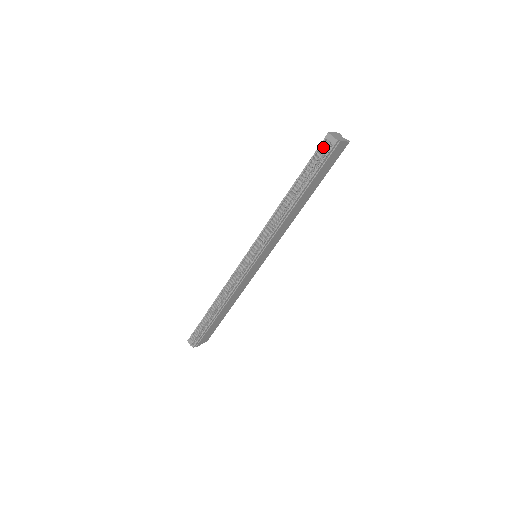
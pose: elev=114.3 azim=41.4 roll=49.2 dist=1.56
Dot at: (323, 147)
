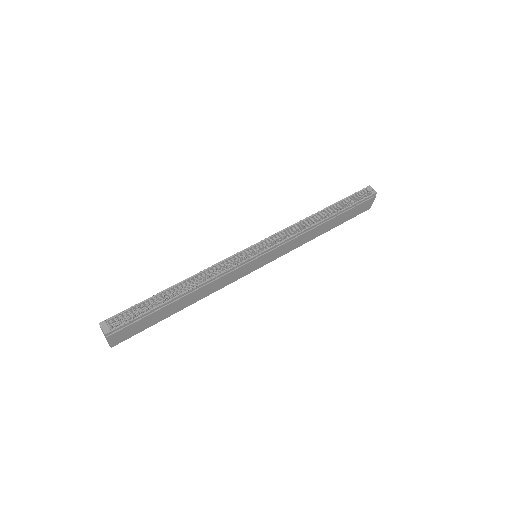
Dot at: (363, 192)
